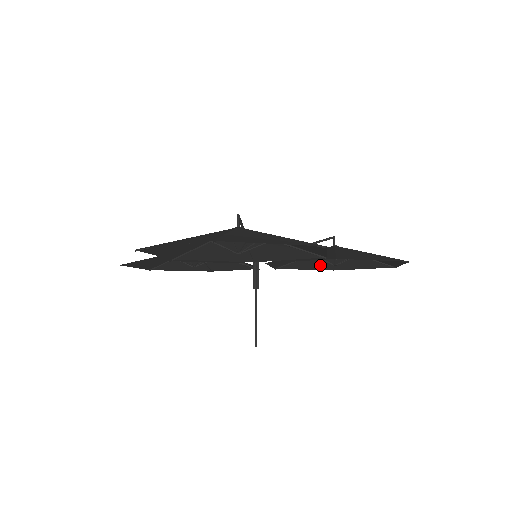
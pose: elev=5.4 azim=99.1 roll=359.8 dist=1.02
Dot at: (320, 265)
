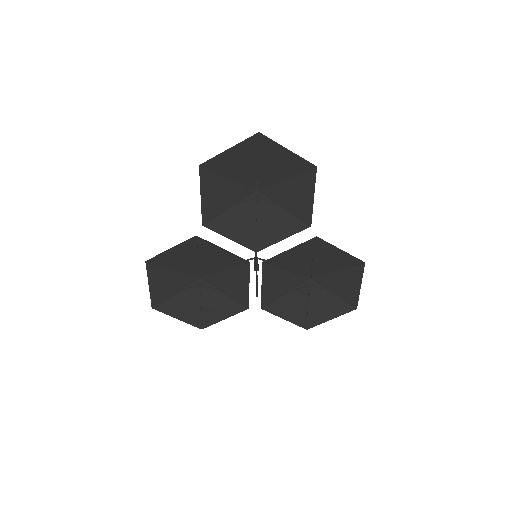
Dot at: (297, 314)
